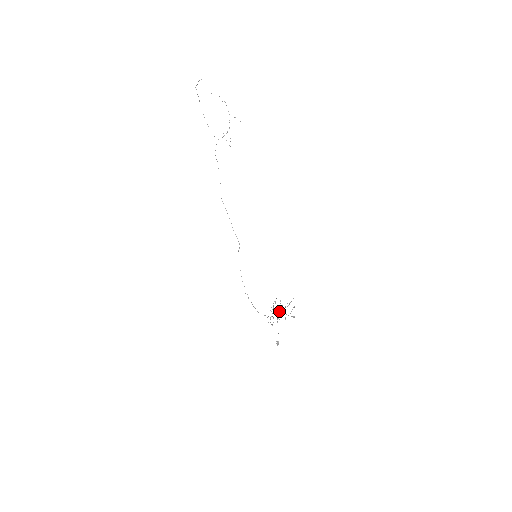
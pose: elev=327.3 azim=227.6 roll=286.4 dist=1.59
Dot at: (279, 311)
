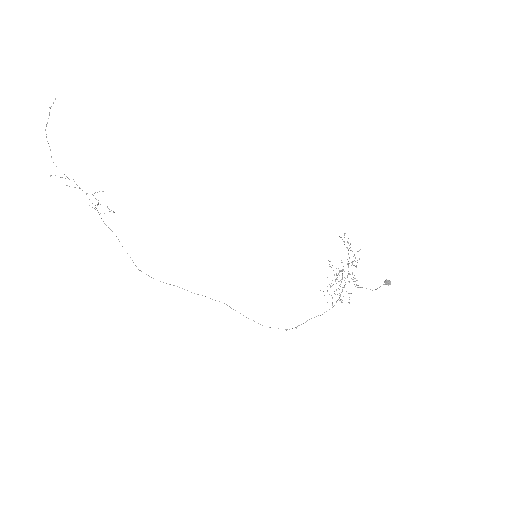
Dot at: occluded
